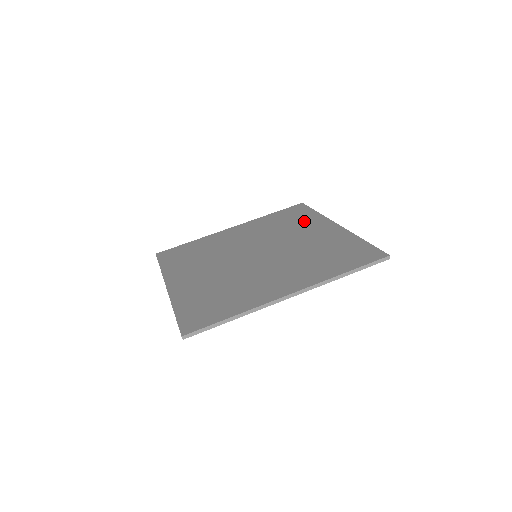
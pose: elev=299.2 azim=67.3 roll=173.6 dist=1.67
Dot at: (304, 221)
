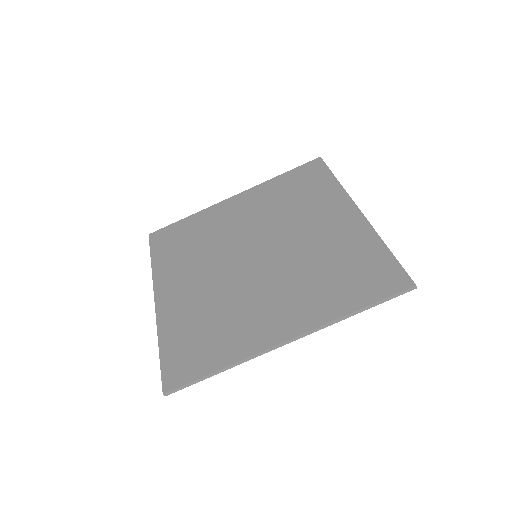
Dot at: (318, 196)
